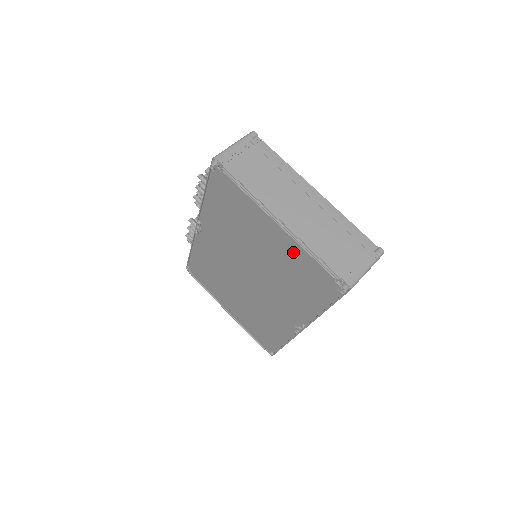
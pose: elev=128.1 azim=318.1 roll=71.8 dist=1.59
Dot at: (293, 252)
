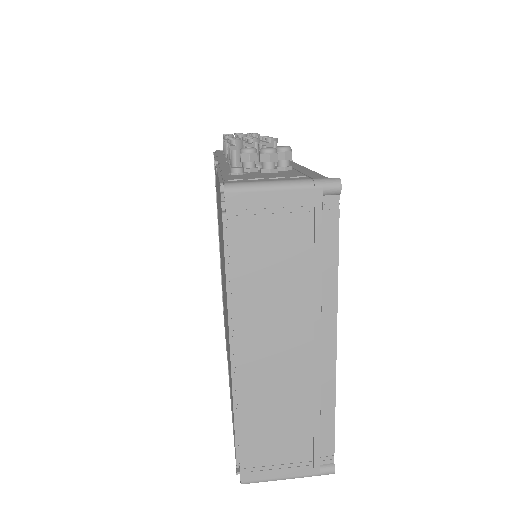
Dot at: occluded
